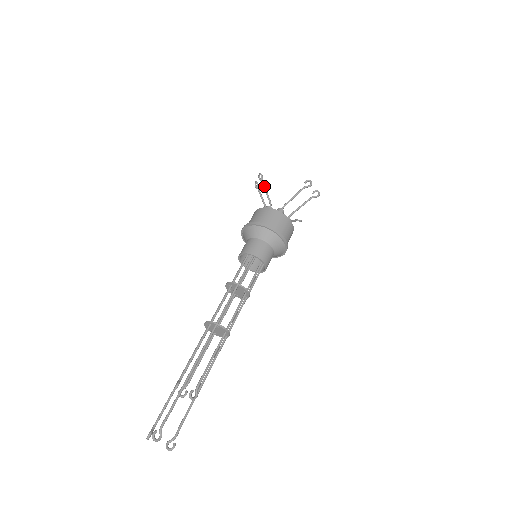
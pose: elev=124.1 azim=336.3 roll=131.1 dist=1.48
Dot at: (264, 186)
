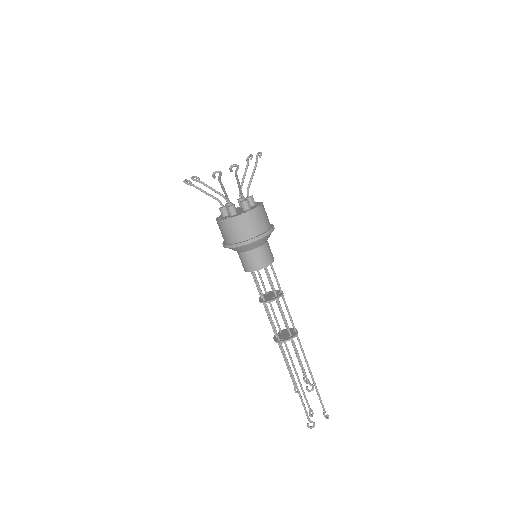
Dot at: occluded
